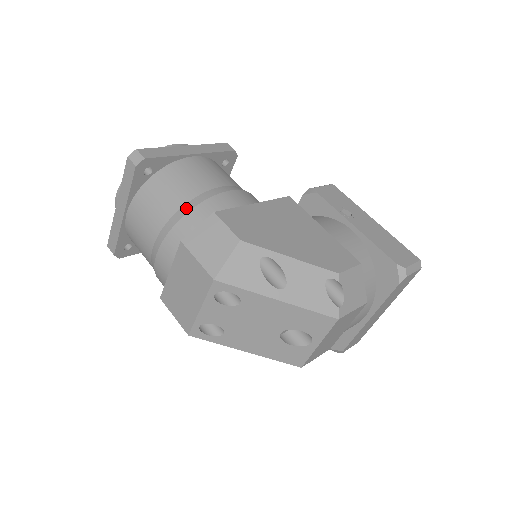
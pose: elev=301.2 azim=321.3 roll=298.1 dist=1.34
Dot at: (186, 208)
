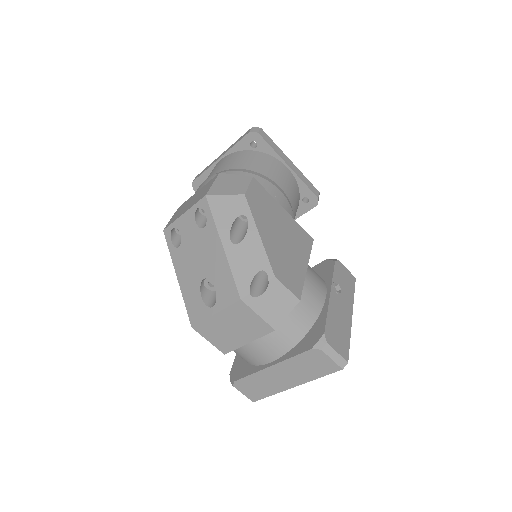
Dot at: (246, 170)
